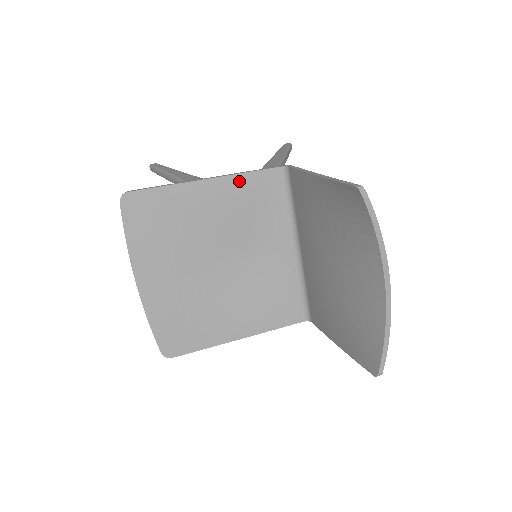
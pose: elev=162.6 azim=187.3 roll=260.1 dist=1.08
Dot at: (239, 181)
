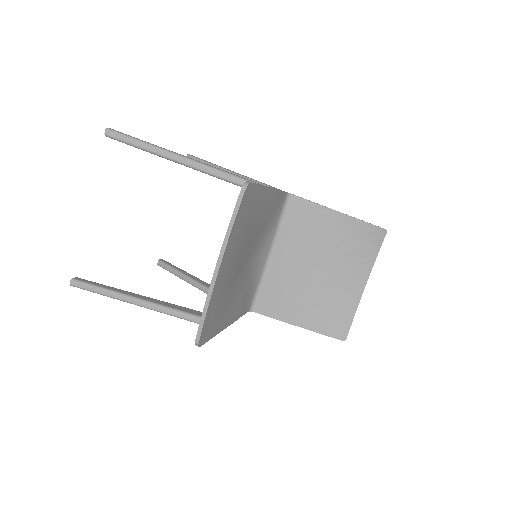
Dot at: (277, 196)
